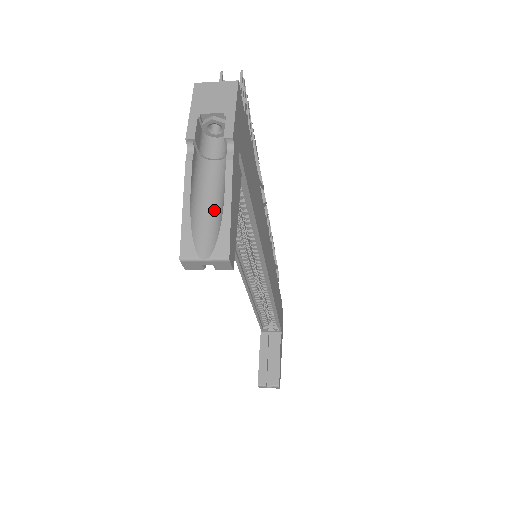
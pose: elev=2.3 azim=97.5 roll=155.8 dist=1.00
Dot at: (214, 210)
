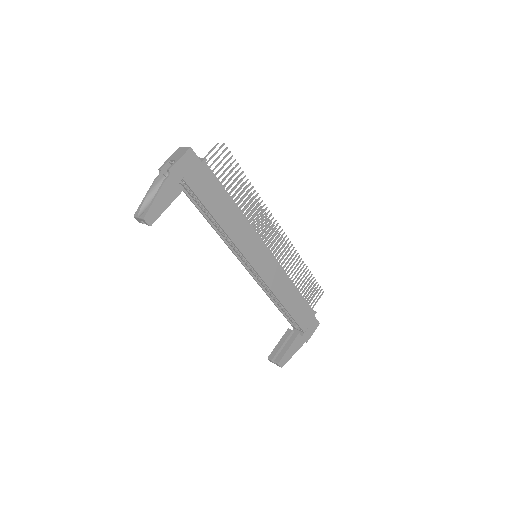
Dot at: occluded
